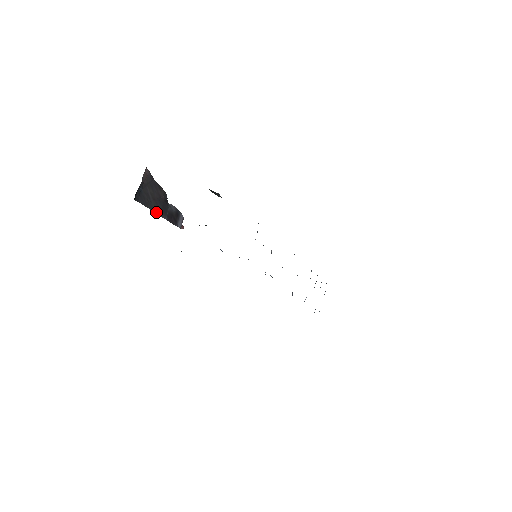
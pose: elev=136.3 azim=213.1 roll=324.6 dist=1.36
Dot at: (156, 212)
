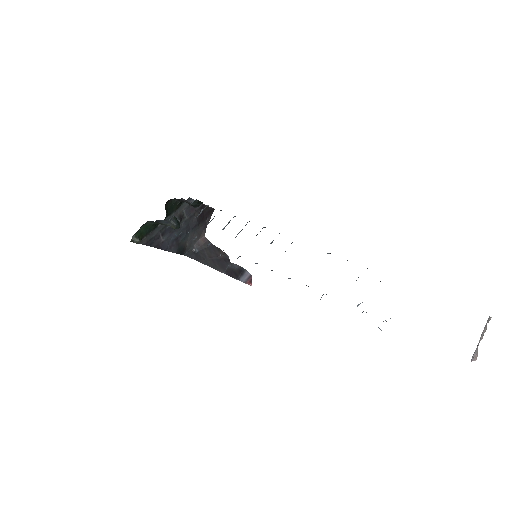
Dot at: (212, 267)
